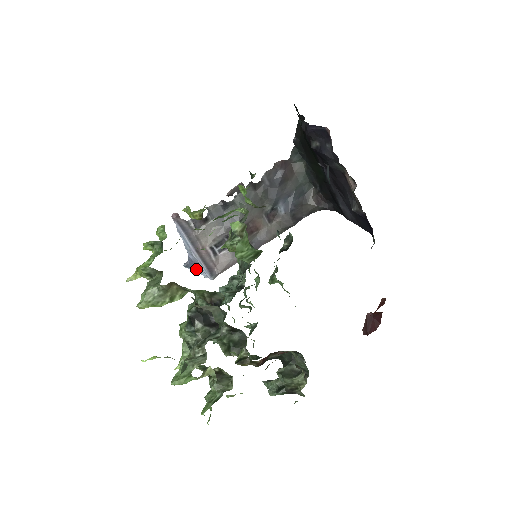
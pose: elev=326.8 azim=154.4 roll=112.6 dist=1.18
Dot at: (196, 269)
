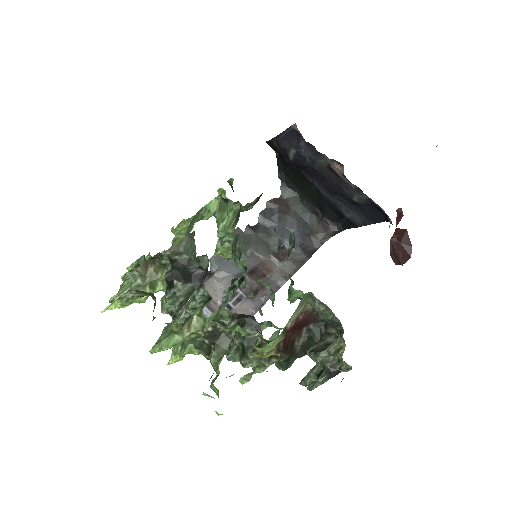
Dot at: occluded
